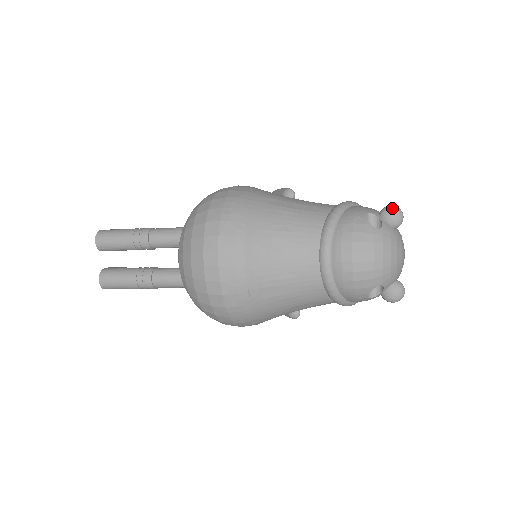
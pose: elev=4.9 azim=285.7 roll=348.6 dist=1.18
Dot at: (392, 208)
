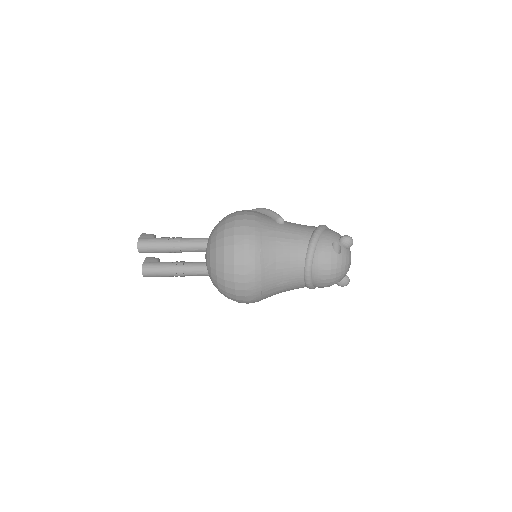
Dot at: (347, 239)
